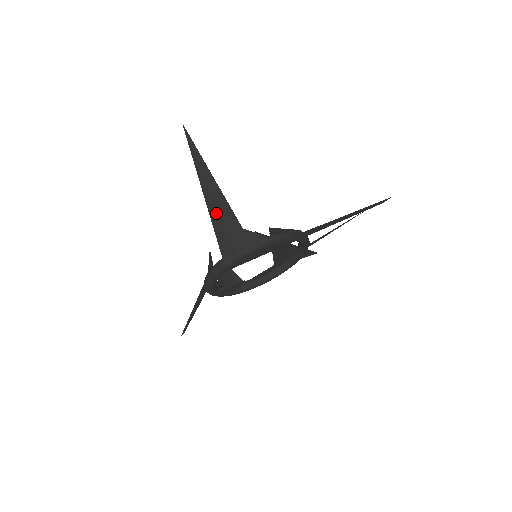
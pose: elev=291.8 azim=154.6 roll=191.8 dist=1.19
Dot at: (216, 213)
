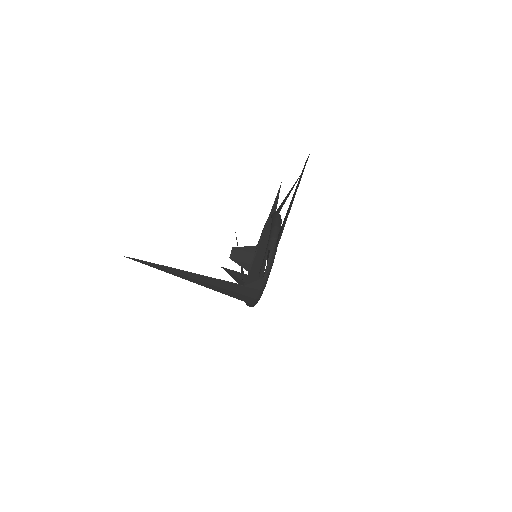
Dot at: (216, 288)
